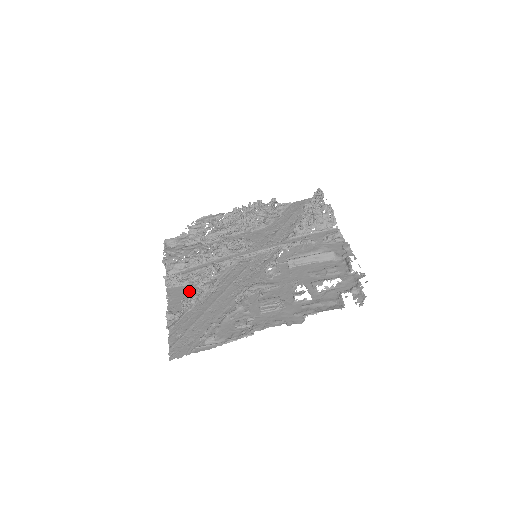
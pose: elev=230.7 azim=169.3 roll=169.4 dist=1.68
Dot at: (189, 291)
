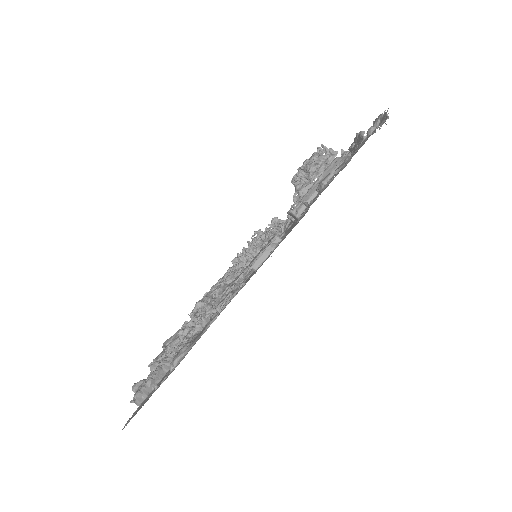
Dot at: occluded
